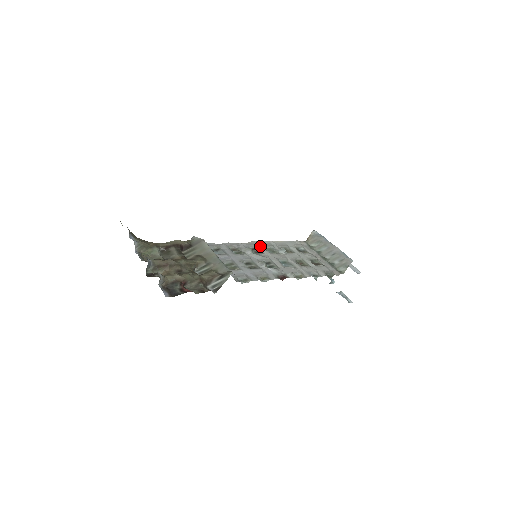
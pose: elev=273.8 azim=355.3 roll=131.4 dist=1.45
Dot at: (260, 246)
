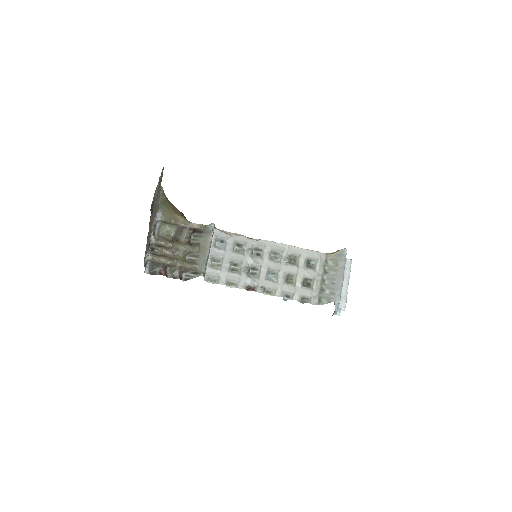
Dot at: (268, 248)
